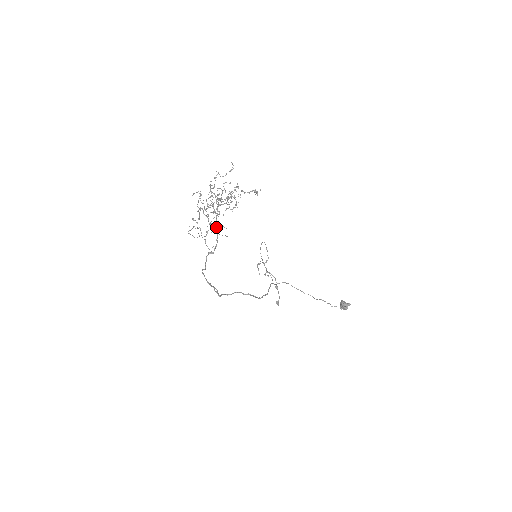
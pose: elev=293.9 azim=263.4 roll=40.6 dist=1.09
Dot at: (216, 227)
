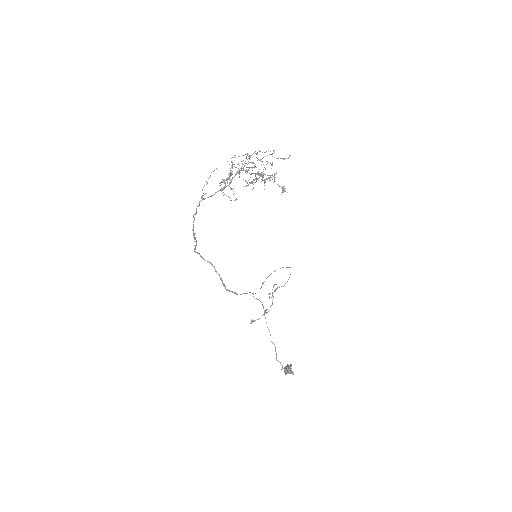
Dot at: occluded
